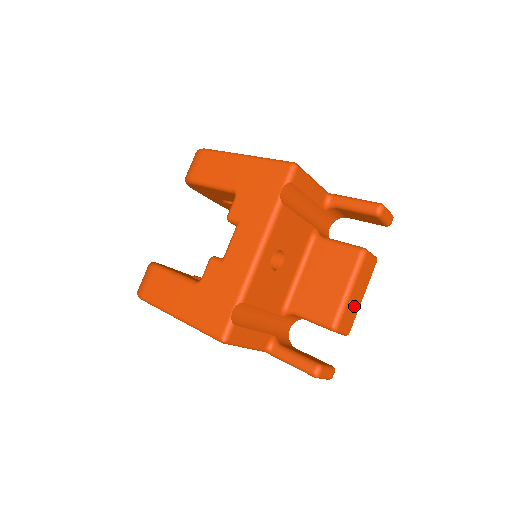
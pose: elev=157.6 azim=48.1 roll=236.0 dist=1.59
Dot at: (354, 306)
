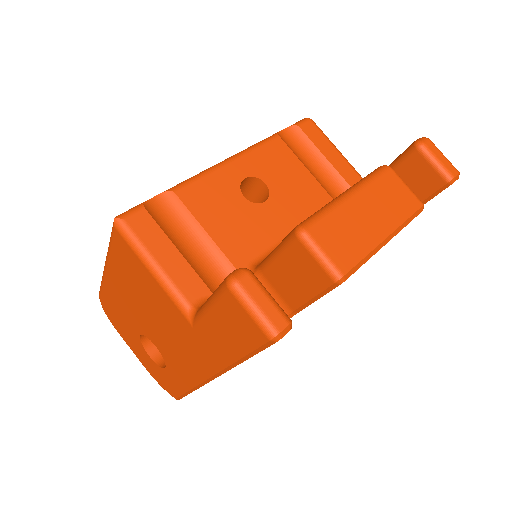
Dot at: (359, 231)
